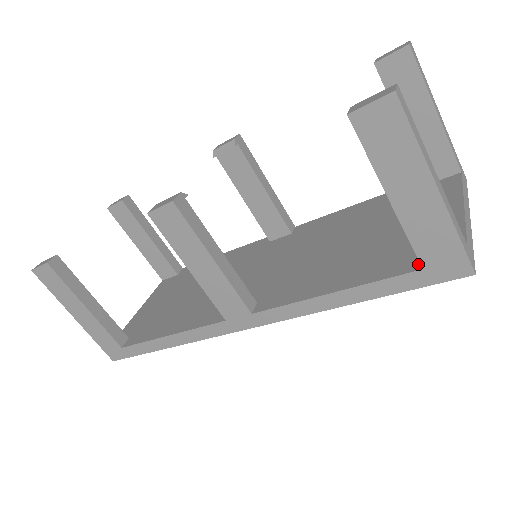
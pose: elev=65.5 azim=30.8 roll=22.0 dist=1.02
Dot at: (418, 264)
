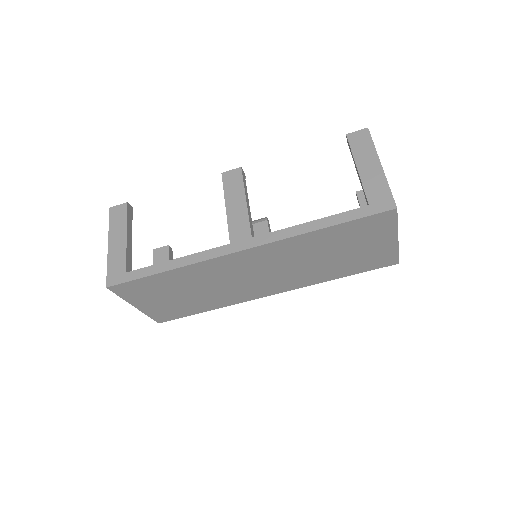
Dot at: occluded
